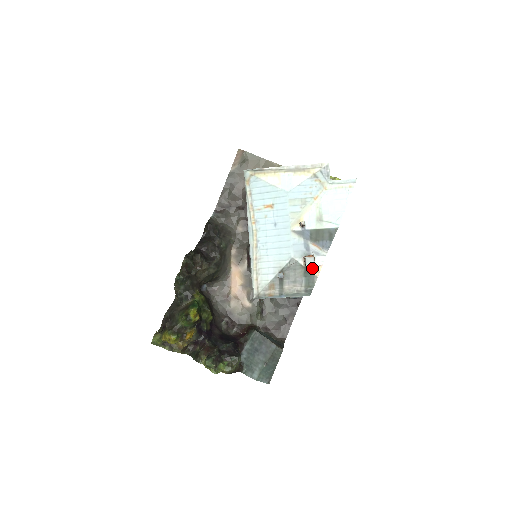
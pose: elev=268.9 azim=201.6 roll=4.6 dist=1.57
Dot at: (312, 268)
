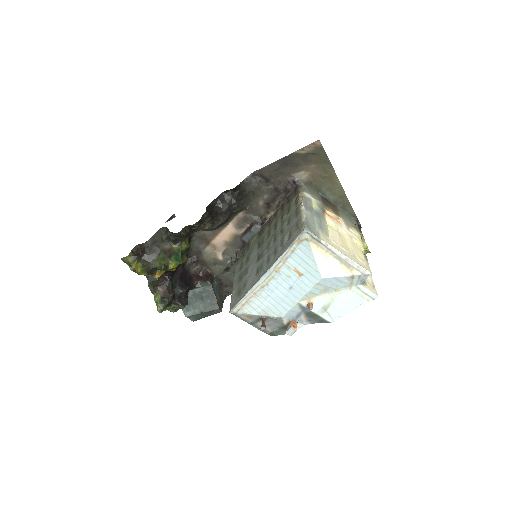
Dot at: occluded
